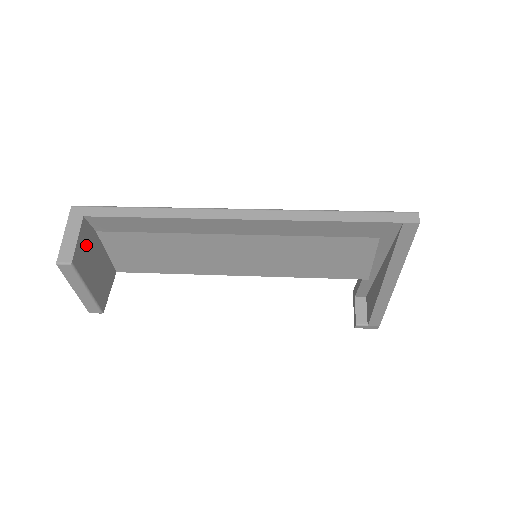
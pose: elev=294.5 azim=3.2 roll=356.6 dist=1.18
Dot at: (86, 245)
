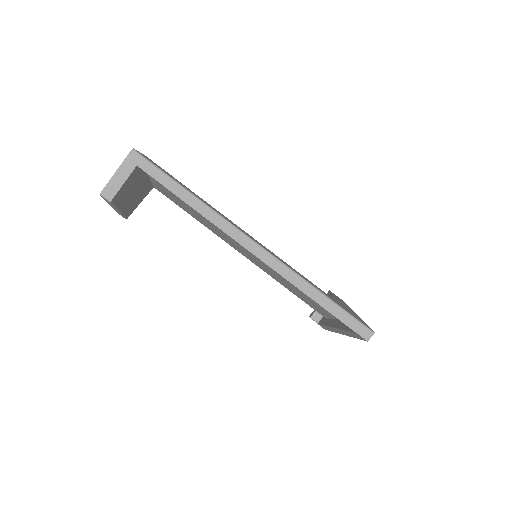
Dot at: (130, 183)
